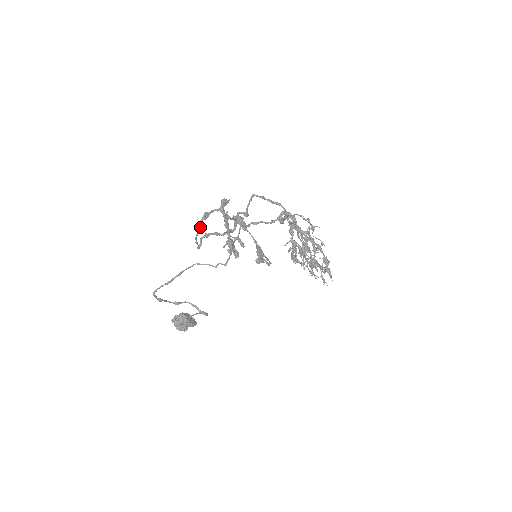
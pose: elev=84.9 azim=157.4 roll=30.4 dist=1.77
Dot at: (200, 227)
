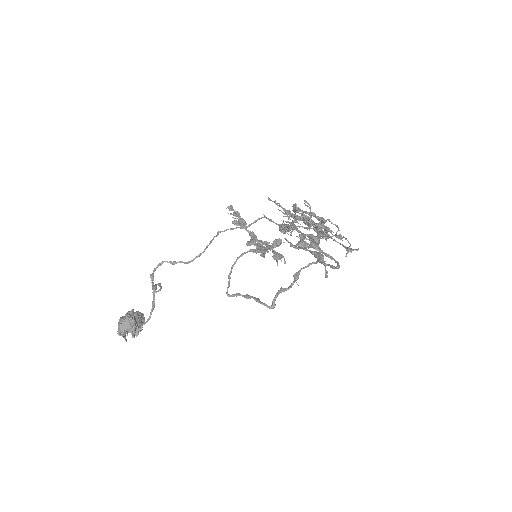
Dot at: occluded
